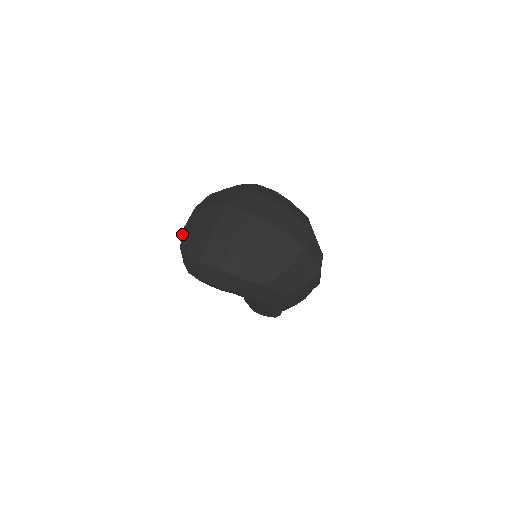
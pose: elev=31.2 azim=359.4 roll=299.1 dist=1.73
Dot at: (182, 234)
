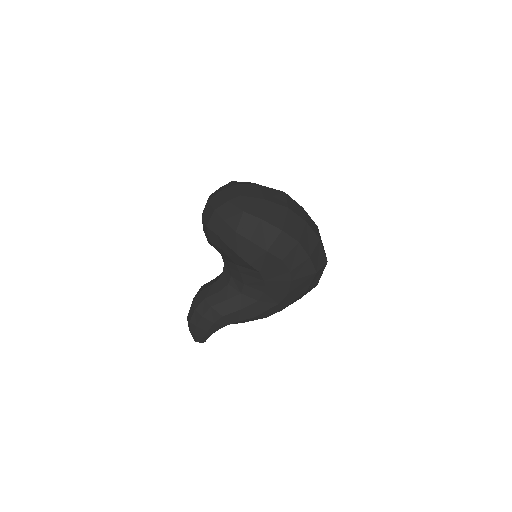
Dot at: (241, 200)
